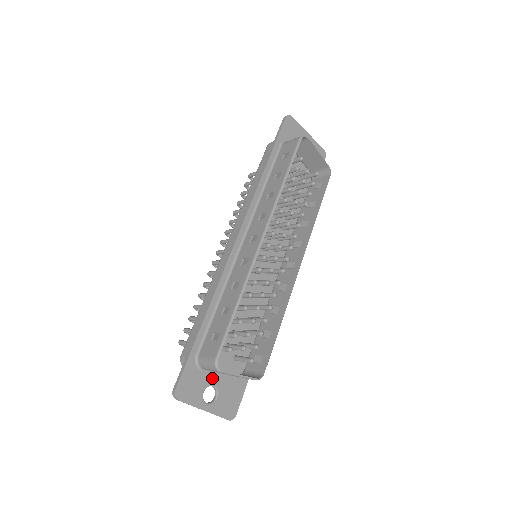
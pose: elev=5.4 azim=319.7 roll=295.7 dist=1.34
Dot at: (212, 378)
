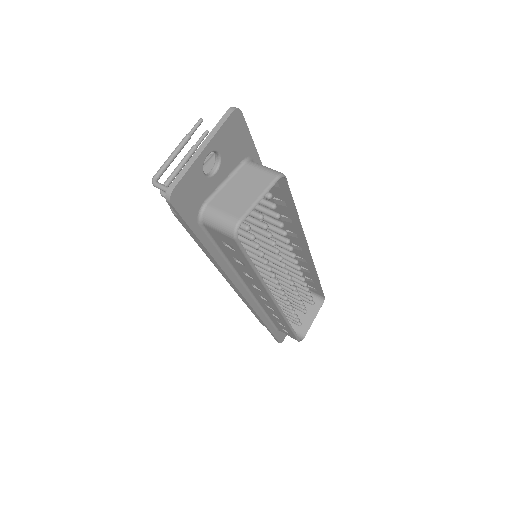
Dot at: occluded
